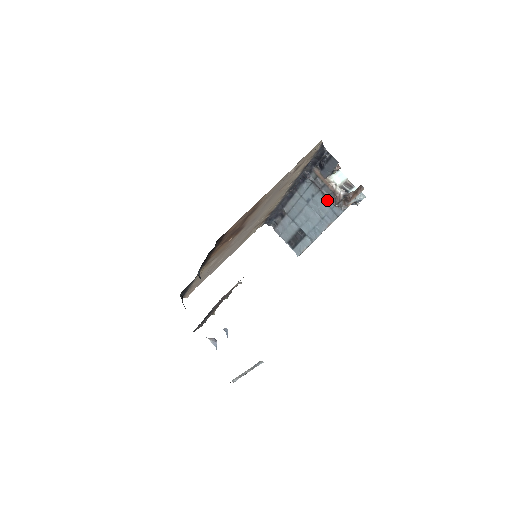
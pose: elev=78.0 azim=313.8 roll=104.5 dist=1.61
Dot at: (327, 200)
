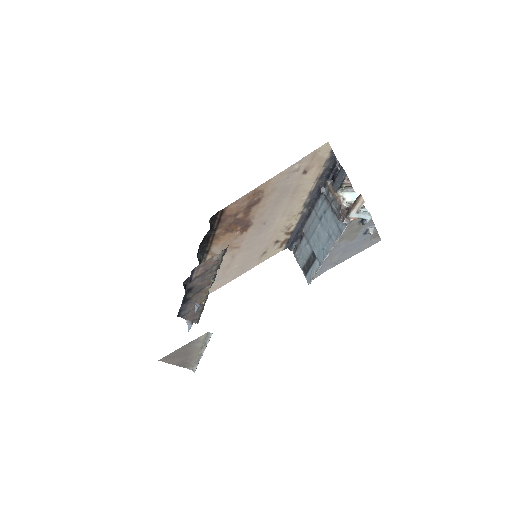
Dot at: (335, 215)
